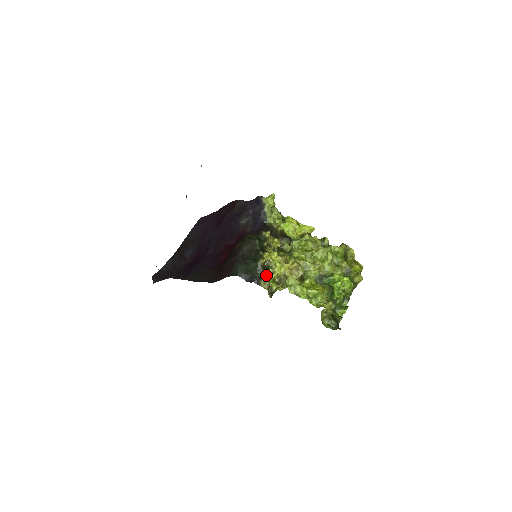
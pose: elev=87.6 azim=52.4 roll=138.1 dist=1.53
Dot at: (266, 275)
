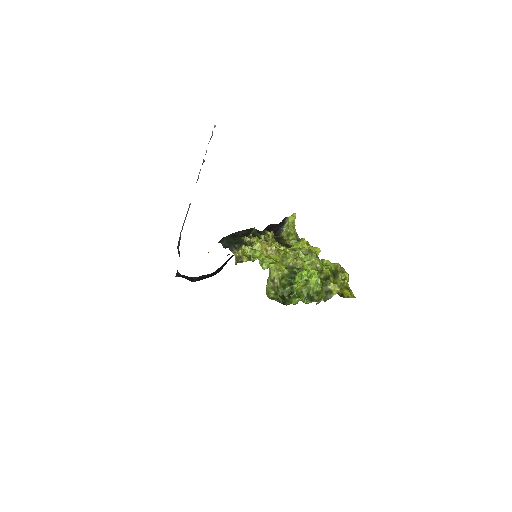
Dot at: (244, 249)
